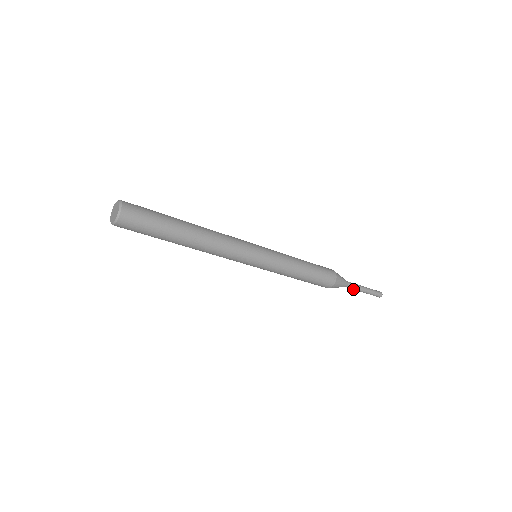
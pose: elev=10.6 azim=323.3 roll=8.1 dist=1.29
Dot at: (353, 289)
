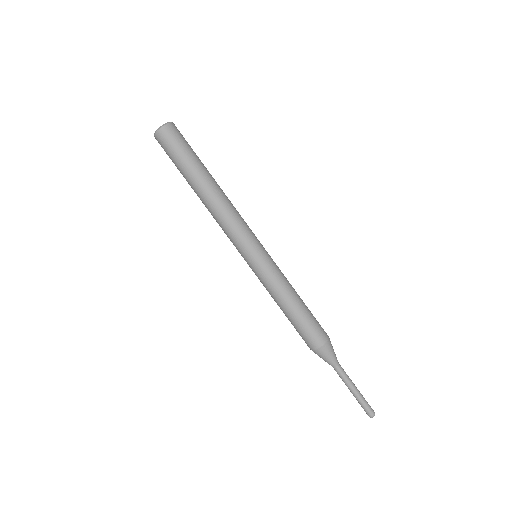
Dot at: (341, 377)
